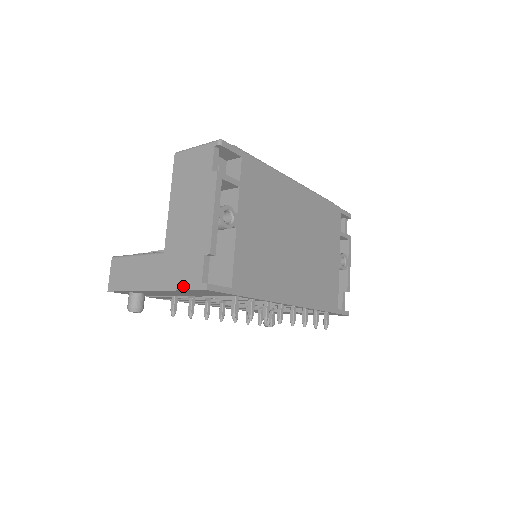
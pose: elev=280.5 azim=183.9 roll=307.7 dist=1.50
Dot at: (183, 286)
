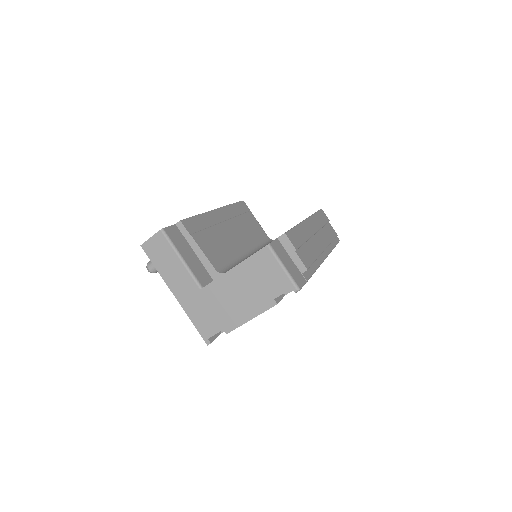
Dot at: (196, 324)
